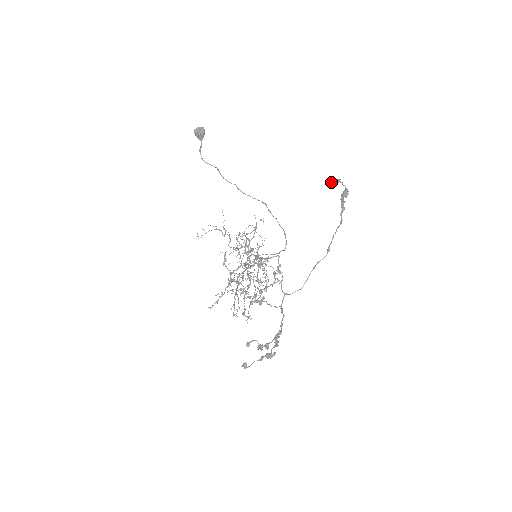
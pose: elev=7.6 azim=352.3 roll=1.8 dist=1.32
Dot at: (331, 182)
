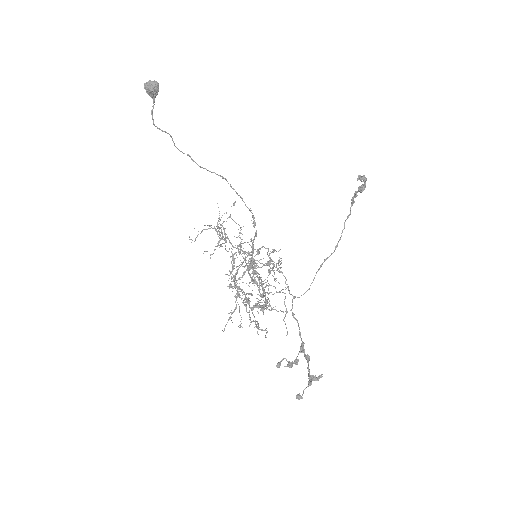
Dot at: occluded
